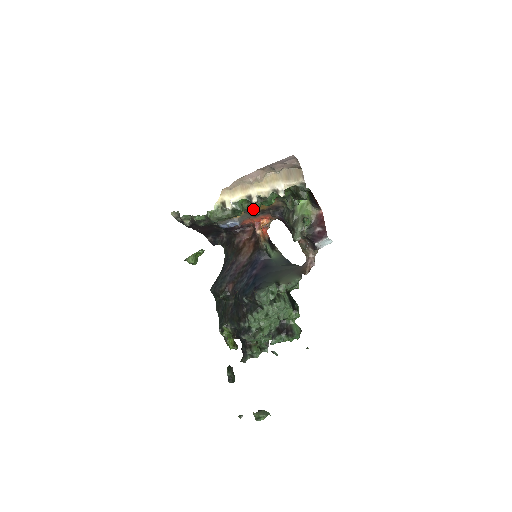
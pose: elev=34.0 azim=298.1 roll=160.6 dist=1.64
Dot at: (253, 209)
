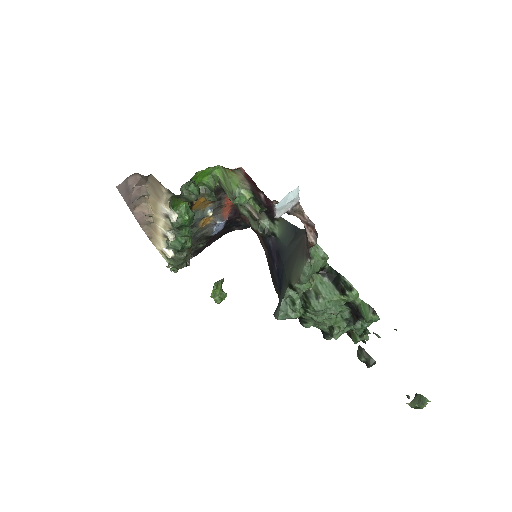
Dot at: (199, 219)
